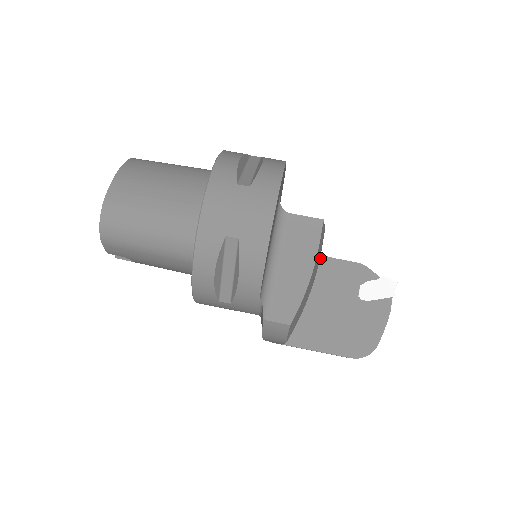
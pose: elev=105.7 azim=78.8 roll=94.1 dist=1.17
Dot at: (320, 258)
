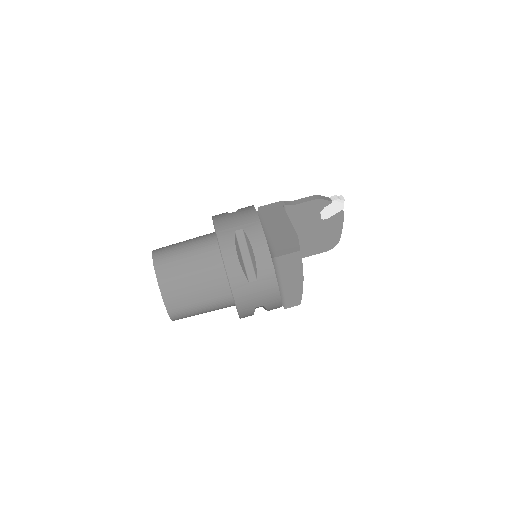
Dot at: (288, 208)
